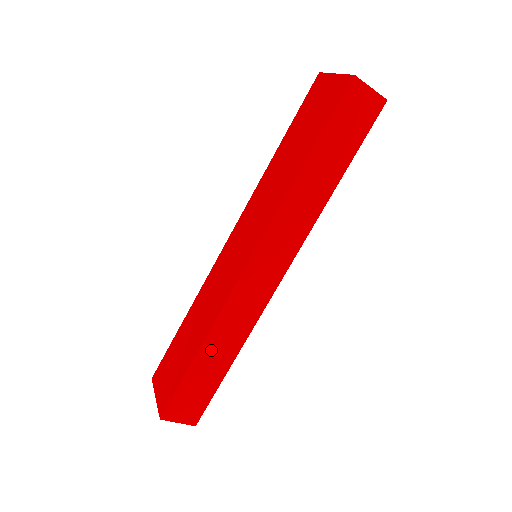
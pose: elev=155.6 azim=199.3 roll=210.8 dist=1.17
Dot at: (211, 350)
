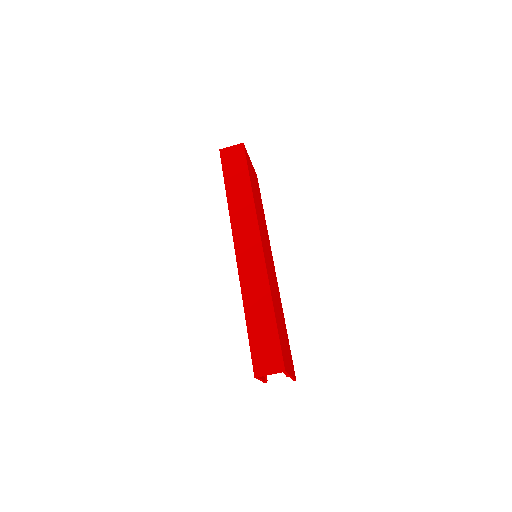
Dot at: (252, 310)
